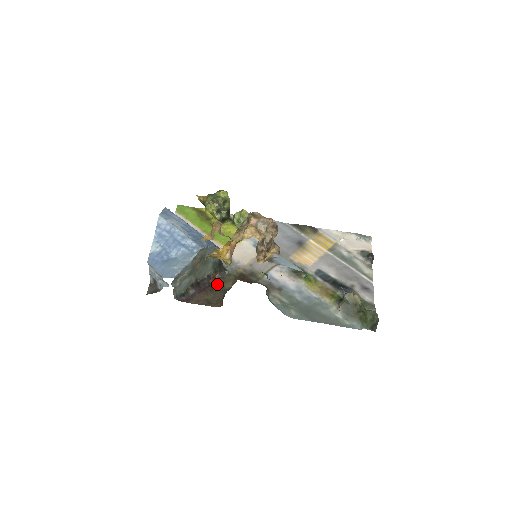
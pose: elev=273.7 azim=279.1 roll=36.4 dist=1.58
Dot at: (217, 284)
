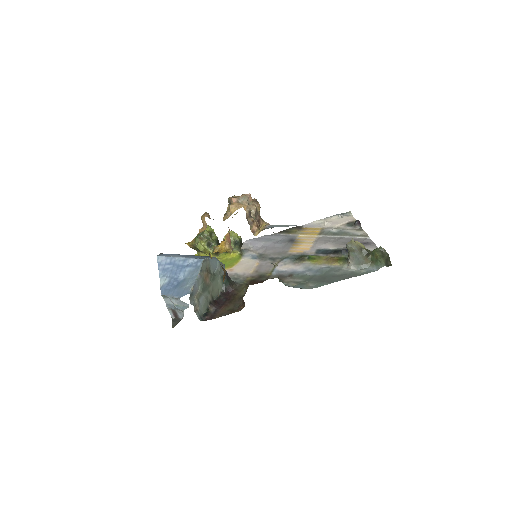
Dot at: (233, 296)
